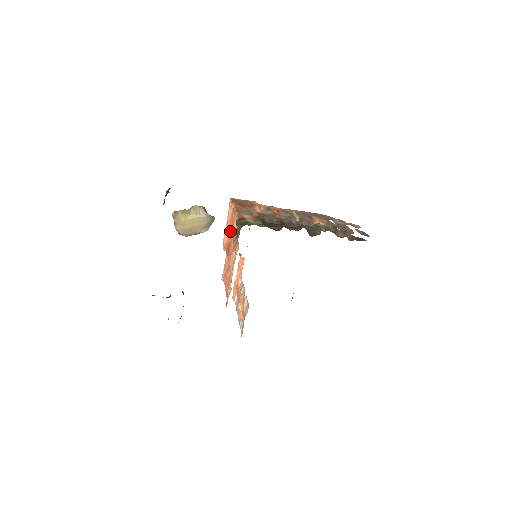
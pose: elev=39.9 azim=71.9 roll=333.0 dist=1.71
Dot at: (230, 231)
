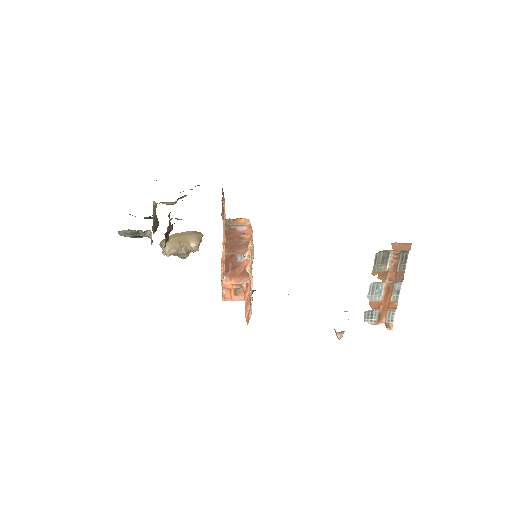
Dot at: occluded
